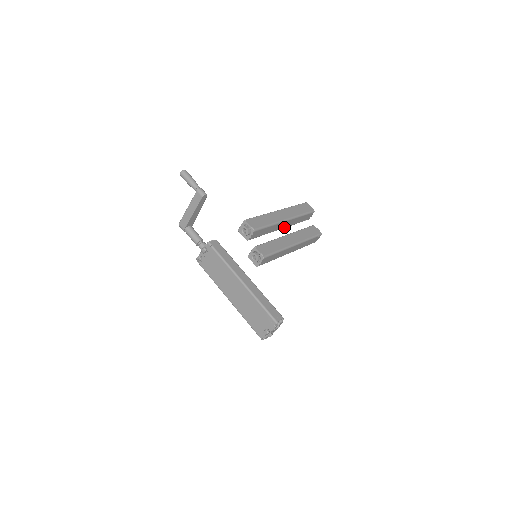
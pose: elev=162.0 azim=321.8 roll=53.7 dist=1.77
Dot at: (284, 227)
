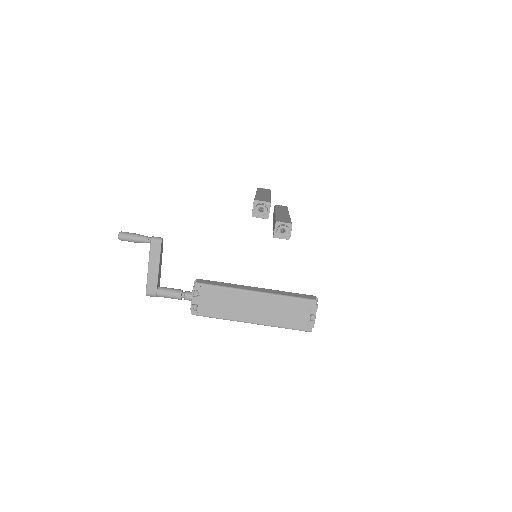
Dot at: occluded
